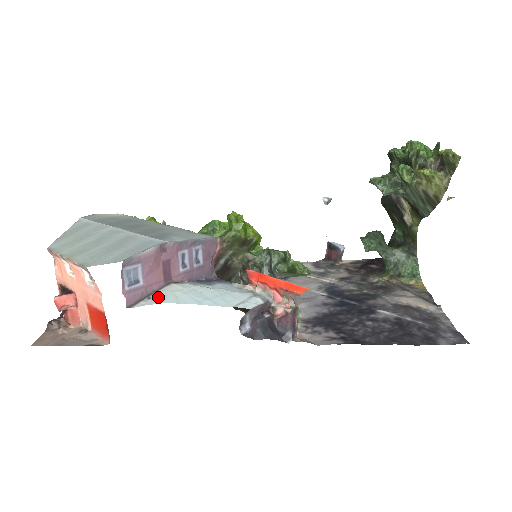
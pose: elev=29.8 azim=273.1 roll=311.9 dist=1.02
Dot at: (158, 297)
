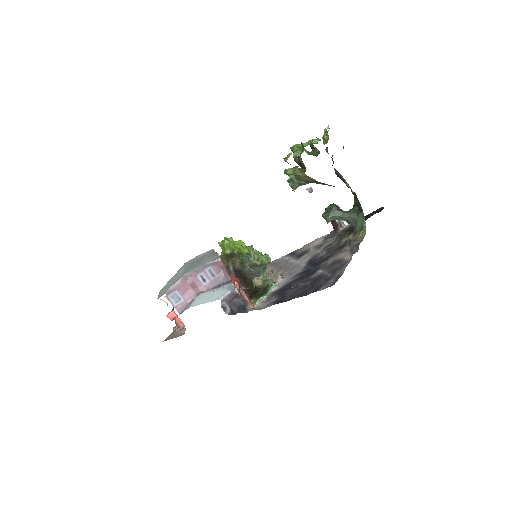
Dot at: (190, 305)
